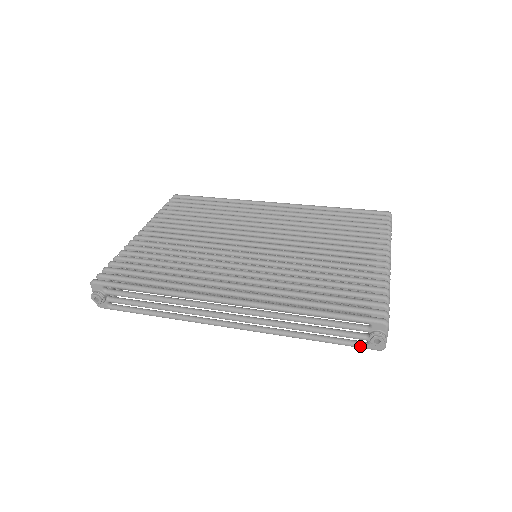
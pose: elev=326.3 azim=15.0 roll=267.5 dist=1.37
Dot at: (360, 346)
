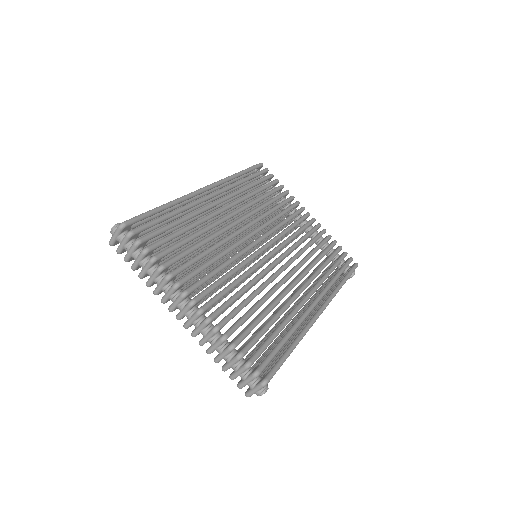
Dot at: occluded
